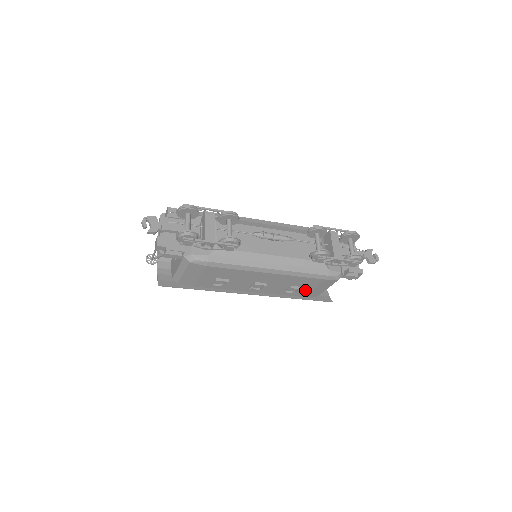
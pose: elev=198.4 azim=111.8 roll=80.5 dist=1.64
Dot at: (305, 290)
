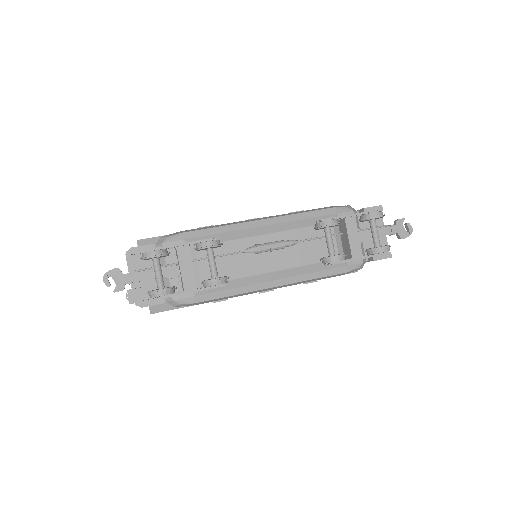
Dot at: occluded
